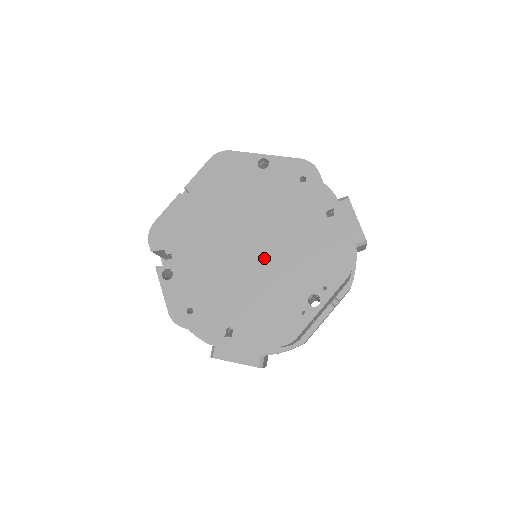
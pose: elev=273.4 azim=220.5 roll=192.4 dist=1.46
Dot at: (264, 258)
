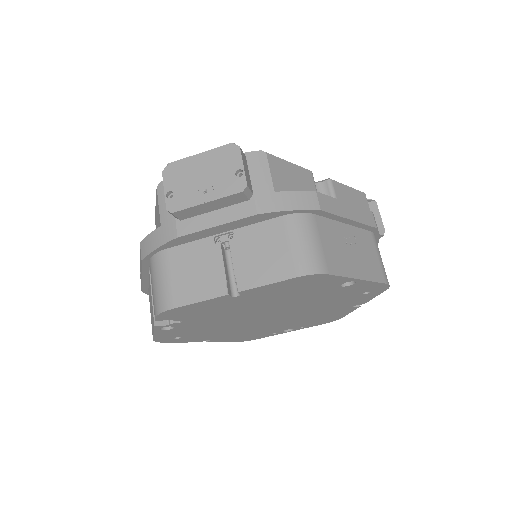
Dot at: (275, 321)
